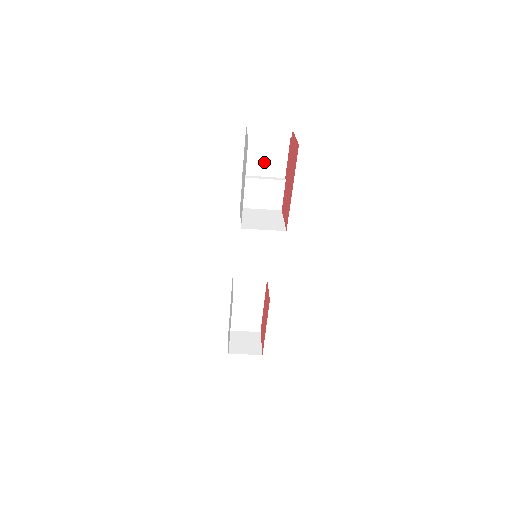
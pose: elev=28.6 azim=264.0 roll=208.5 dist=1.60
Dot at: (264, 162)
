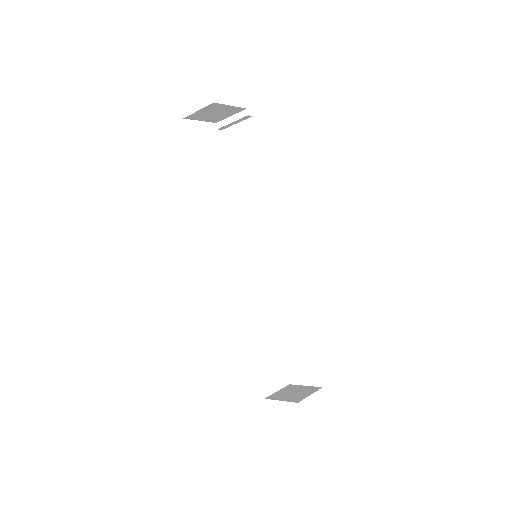
Dot at: (241, 152)
